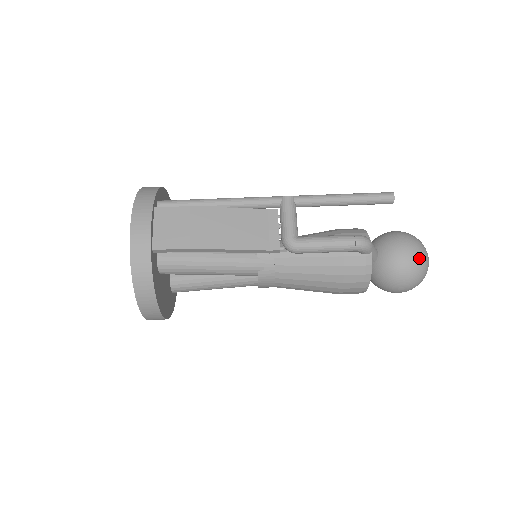
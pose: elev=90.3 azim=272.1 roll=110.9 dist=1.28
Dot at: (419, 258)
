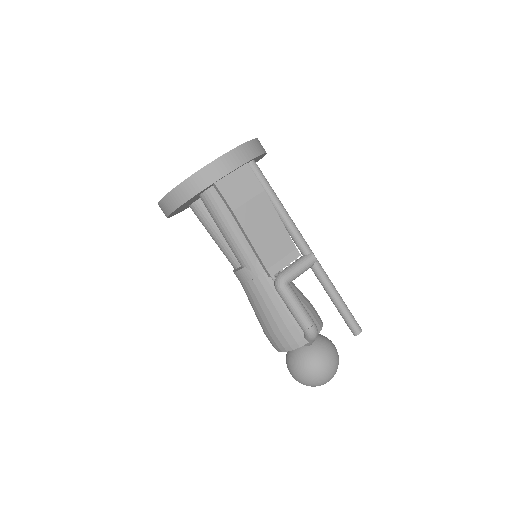
Dot at: (325, 376)
